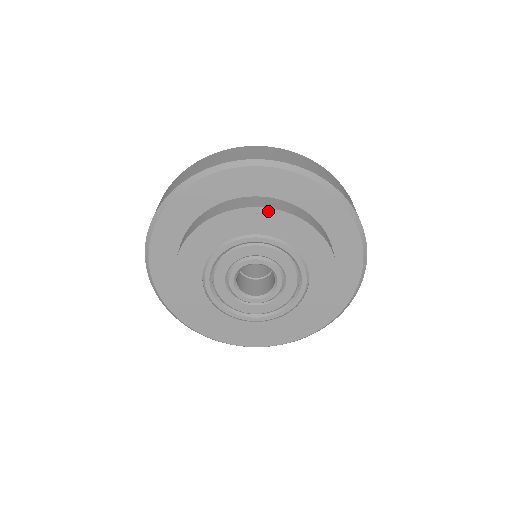
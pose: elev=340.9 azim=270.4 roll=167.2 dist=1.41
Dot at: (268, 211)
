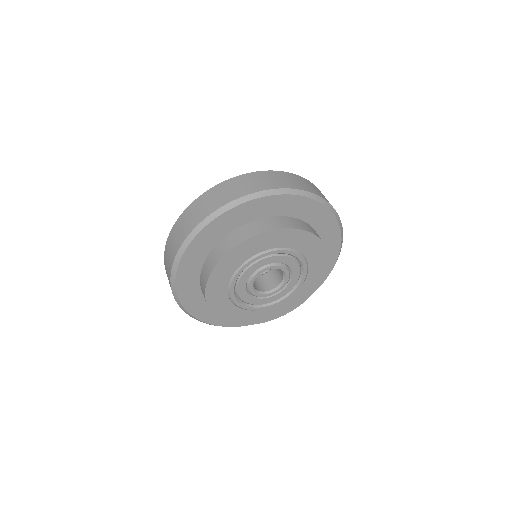
Dot at: (272, 232)
